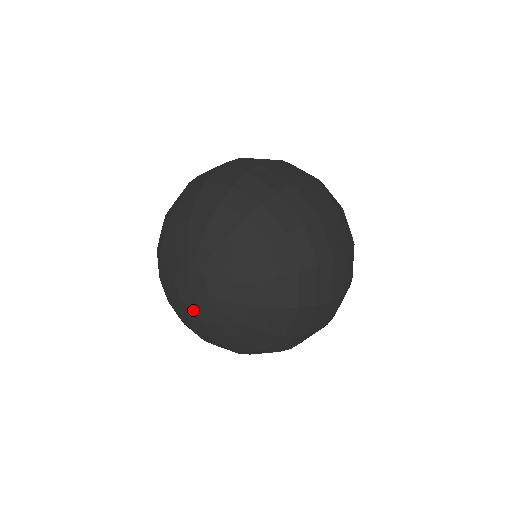
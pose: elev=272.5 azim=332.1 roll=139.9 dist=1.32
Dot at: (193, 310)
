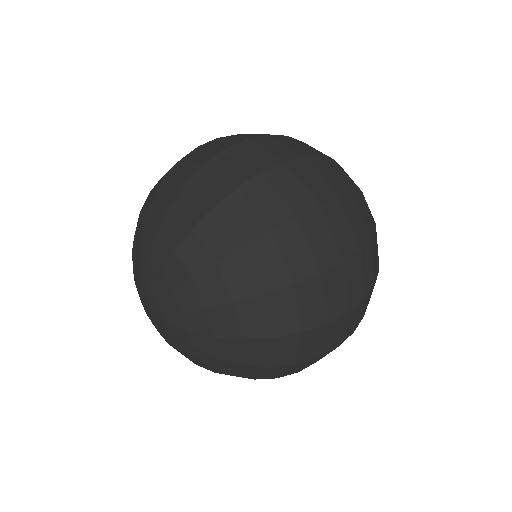
Dot at: (170, 334)
